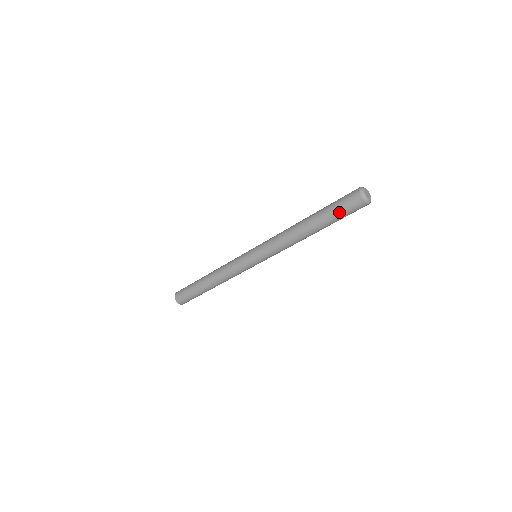
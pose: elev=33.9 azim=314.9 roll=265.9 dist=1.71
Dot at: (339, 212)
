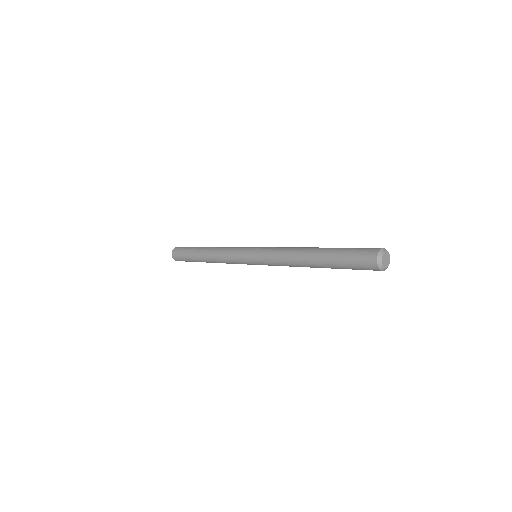
Dot at: (355, 269)
